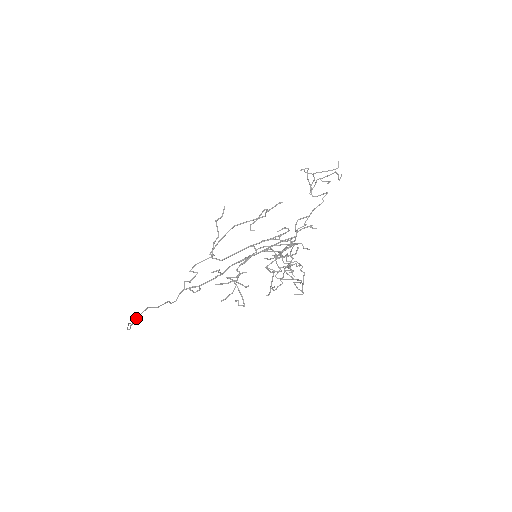
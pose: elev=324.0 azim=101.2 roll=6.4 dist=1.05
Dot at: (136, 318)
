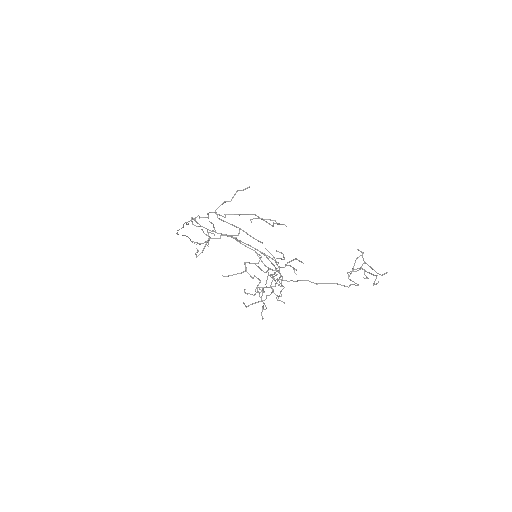
Dot at: (182, 227)
